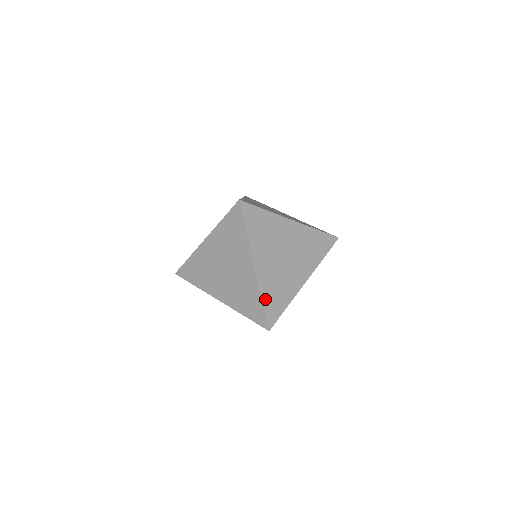
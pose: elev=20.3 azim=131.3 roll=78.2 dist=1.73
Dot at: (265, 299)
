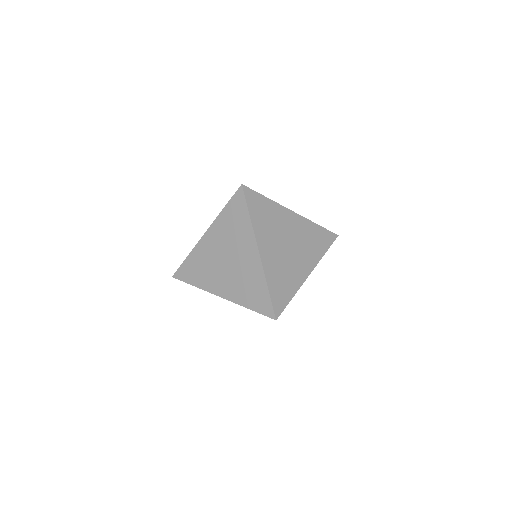
Dot at: (270, 286)
